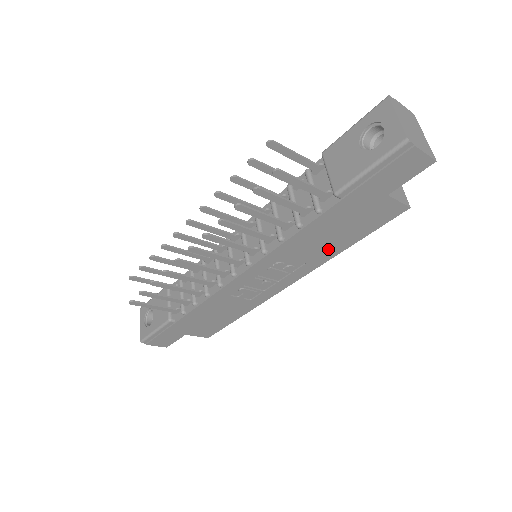
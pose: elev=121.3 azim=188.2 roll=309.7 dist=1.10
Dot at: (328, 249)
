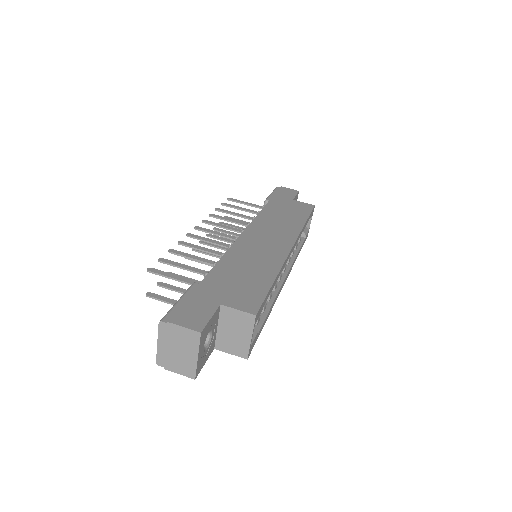
Dot at: occluded
